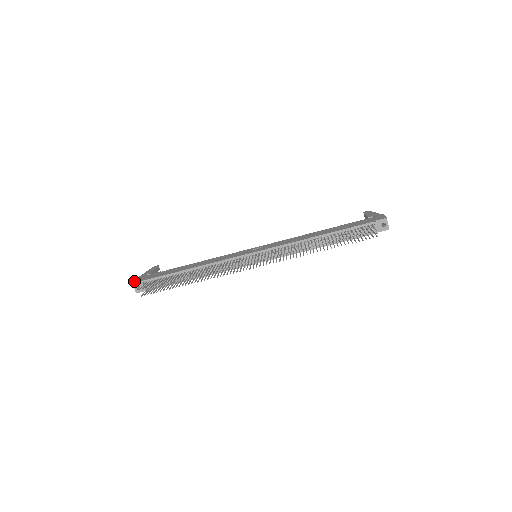
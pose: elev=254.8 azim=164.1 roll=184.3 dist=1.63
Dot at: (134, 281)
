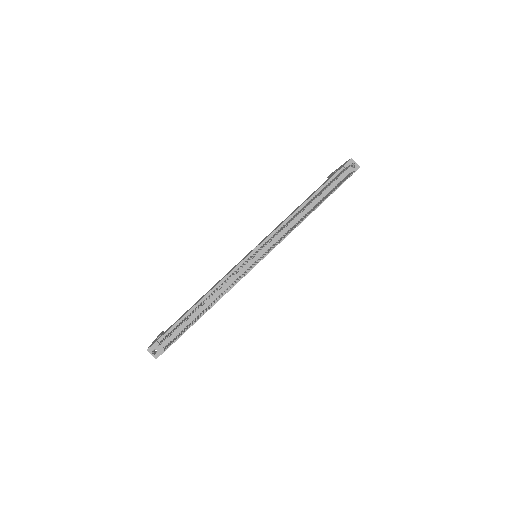
Dot at: (148, 348)
